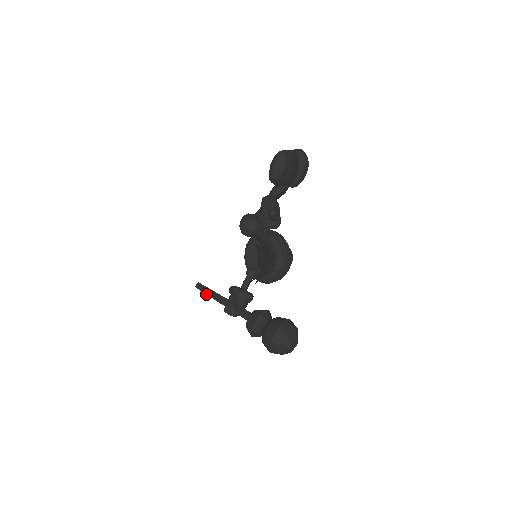
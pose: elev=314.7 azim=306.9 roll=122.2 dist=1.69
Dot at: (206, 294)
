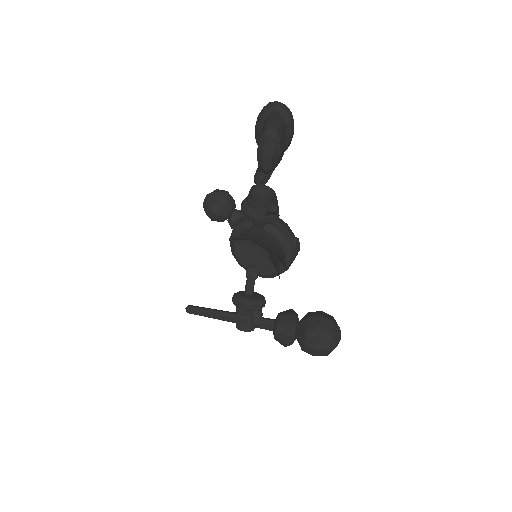
Dot at: (204, 315)
